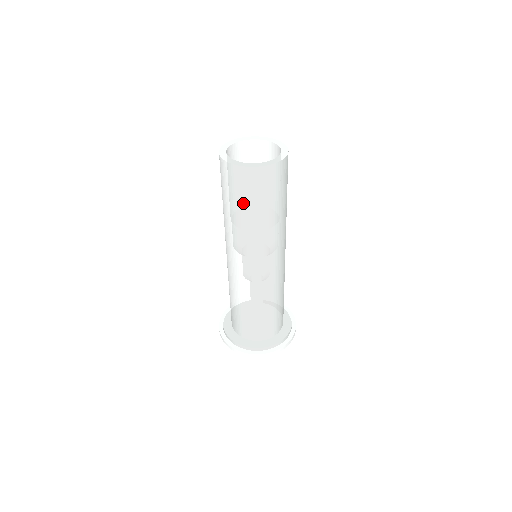
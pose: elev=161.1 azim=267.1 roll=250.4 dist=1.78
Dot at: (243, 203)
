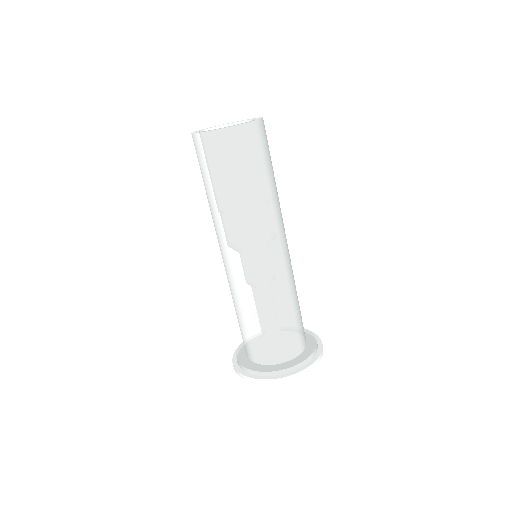
Dot at: (216, 177)
